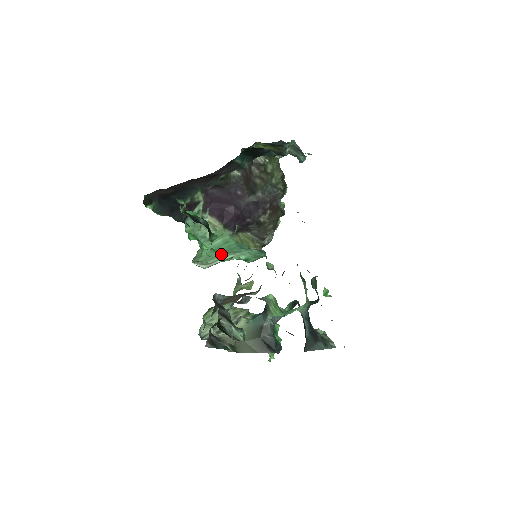
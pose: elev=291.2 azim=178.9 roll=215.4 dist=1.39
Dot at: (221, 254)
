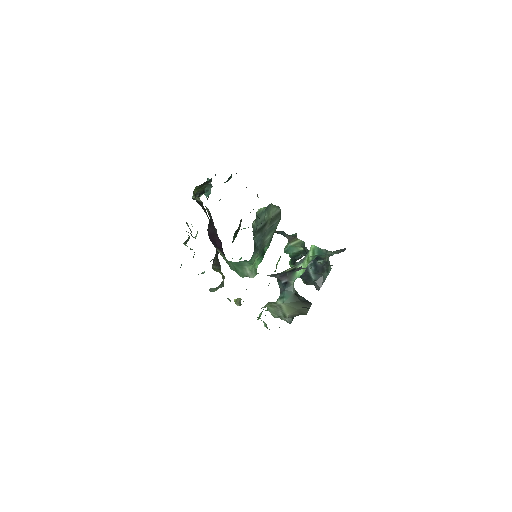
Dot at: (242, 269)
